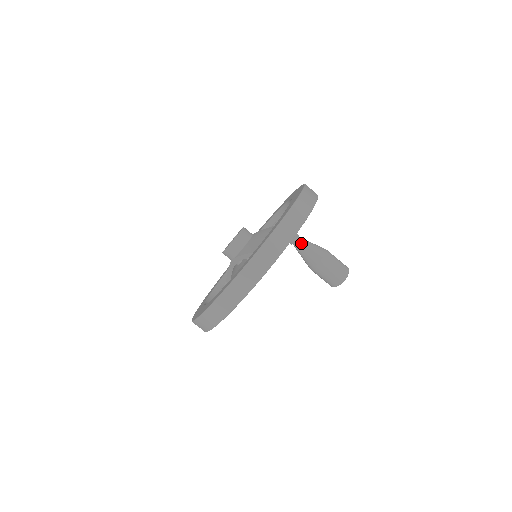
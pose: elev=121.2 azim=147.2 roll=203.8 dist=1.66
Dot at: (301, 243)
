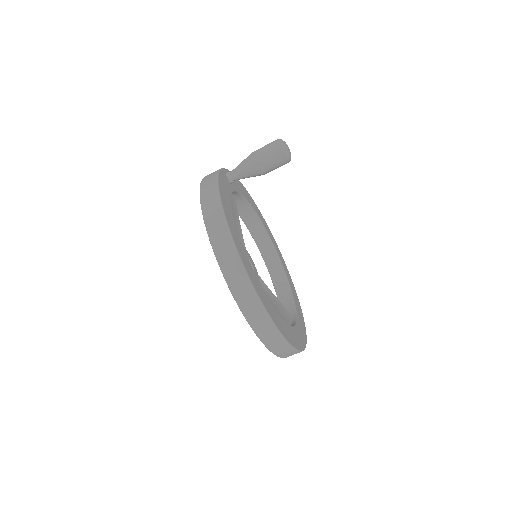
Dot at: (234, 169)
